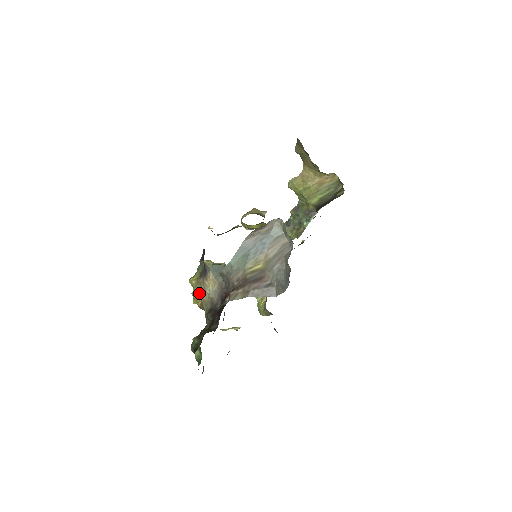
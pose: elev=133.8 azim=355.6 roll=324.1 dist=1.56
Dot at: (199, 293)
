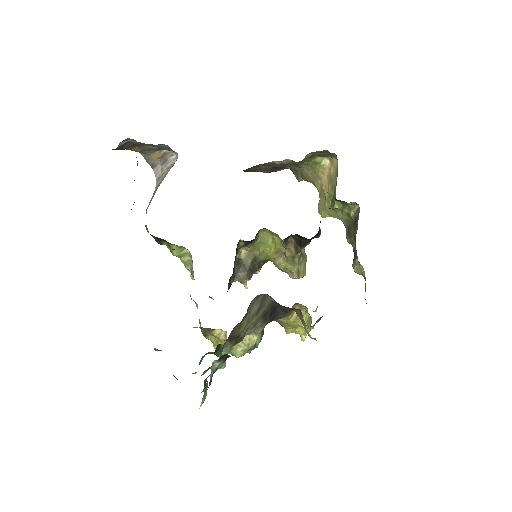
Dot at: occluded
